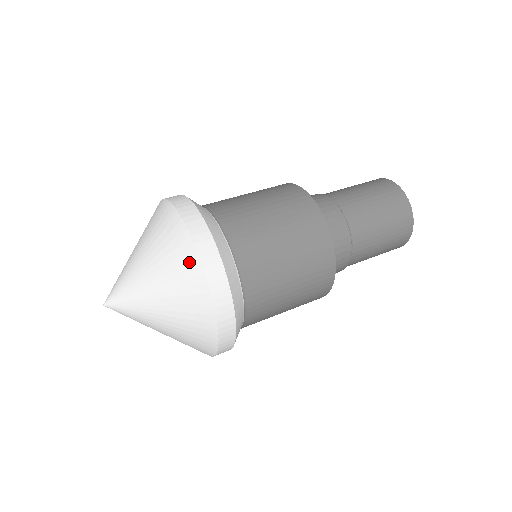
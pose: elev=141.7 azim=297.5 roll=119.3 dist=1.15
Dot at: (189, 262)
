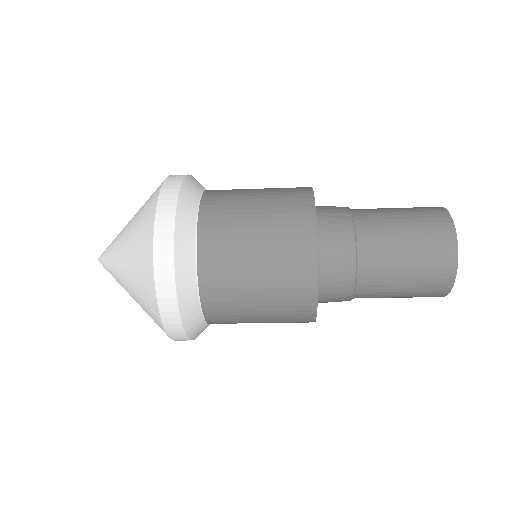
Dot at: occluded
